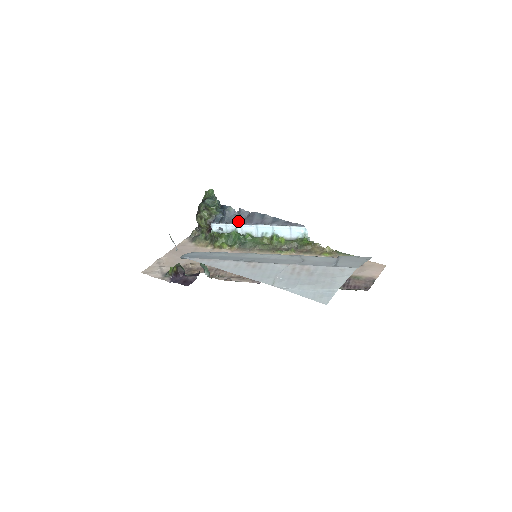
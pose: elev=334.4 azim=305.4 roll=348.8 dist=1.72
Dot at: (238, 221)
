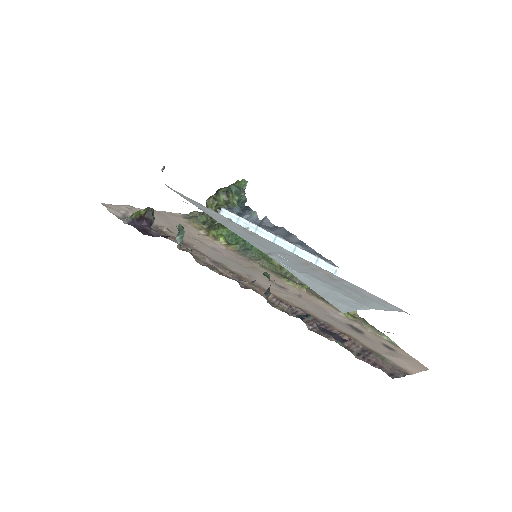
Dot at: occluded
